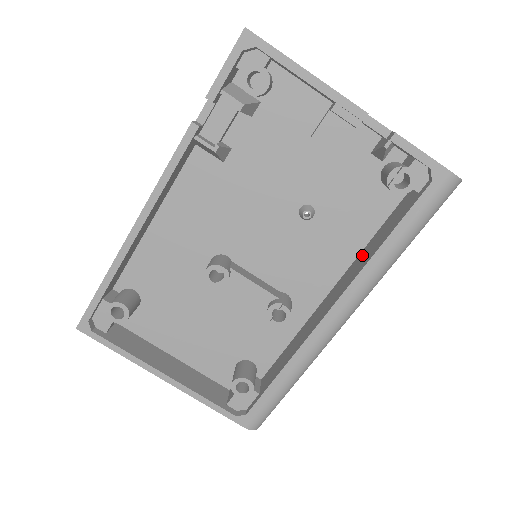
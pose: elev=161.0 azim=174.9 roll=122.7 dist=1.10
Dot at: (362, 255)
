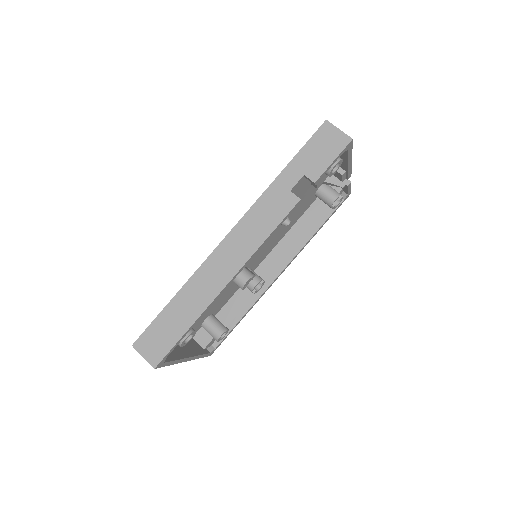
Dot at: (293, 235)
